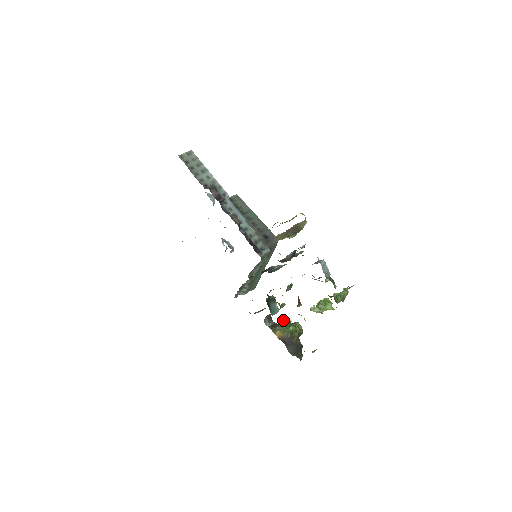
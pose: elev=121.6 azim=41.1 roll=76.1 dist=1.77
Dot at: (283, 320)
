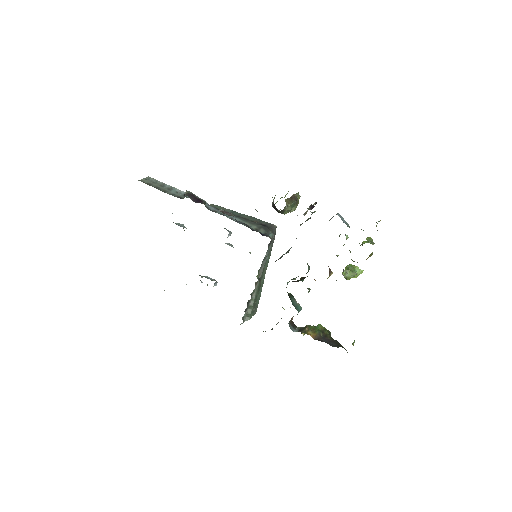
Dot at: occluded
